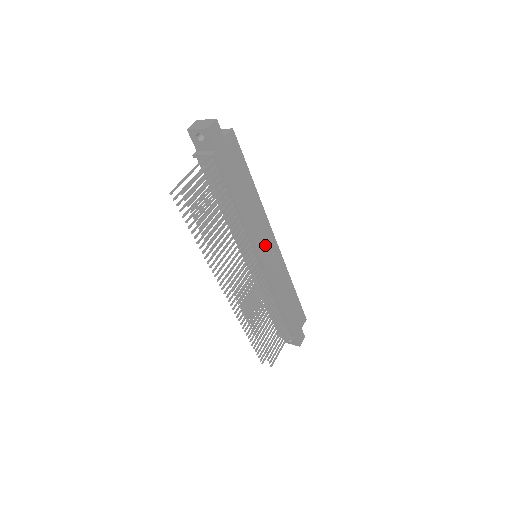
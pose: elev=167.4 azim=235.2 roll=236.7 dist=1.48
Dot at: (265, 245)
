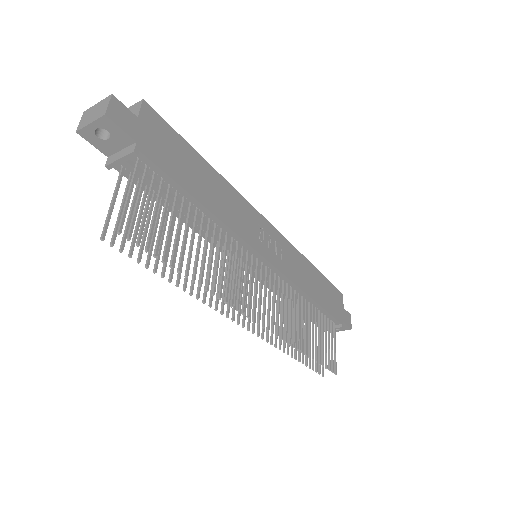
Dot at: (261, 237)
